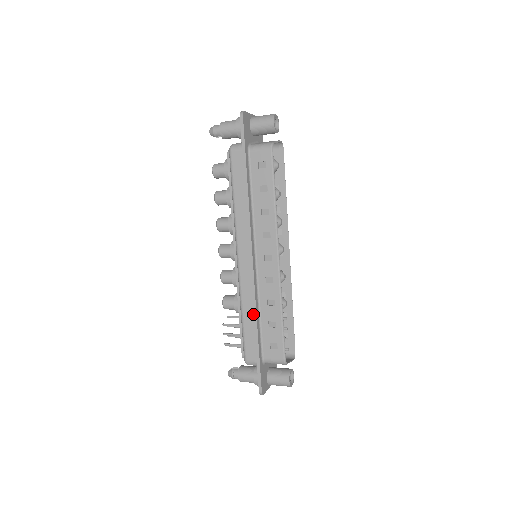
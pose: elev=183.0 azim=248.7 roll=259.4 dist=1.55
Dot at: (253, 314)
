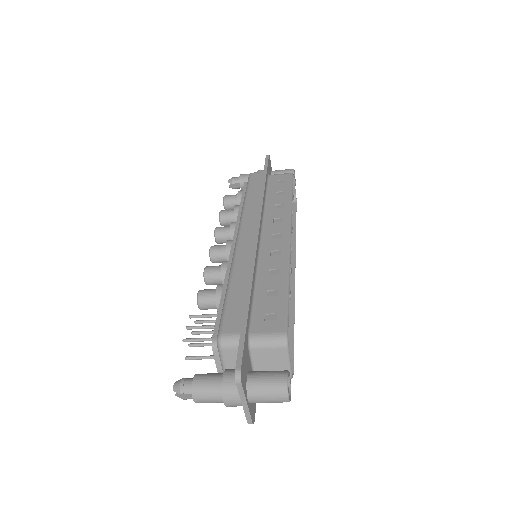
Dot at: (248, 275)
